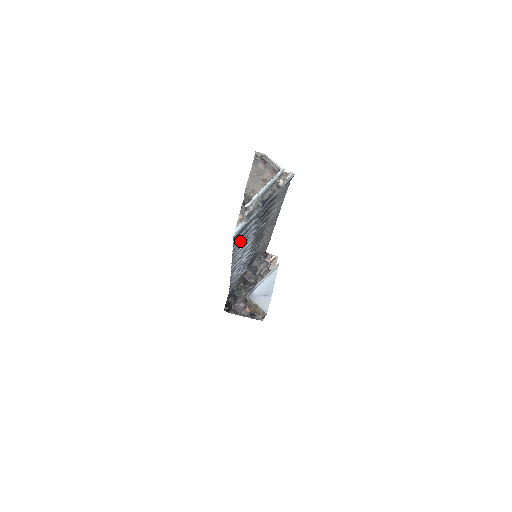
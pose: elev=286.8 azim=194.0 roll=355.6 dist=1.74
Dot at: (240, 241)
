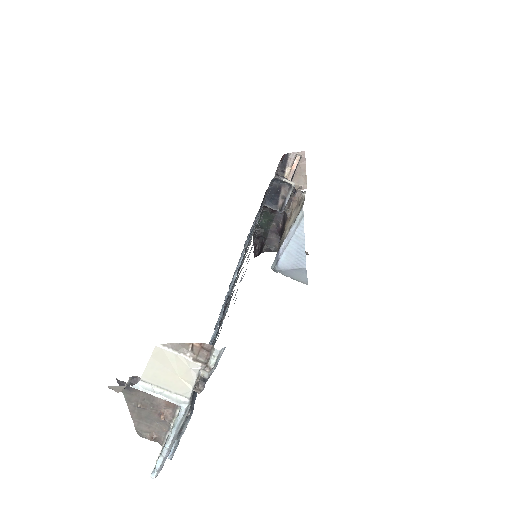
Dot at: occluded
